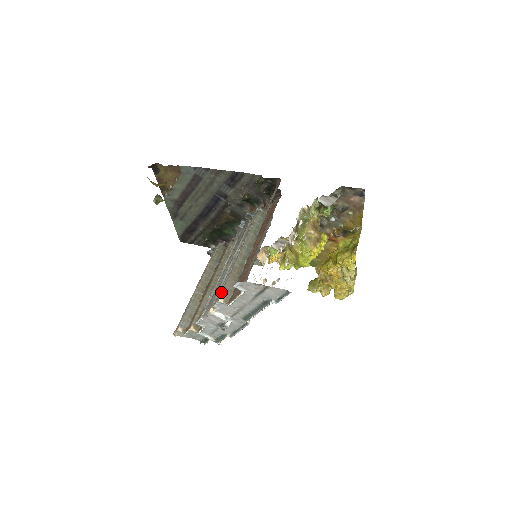
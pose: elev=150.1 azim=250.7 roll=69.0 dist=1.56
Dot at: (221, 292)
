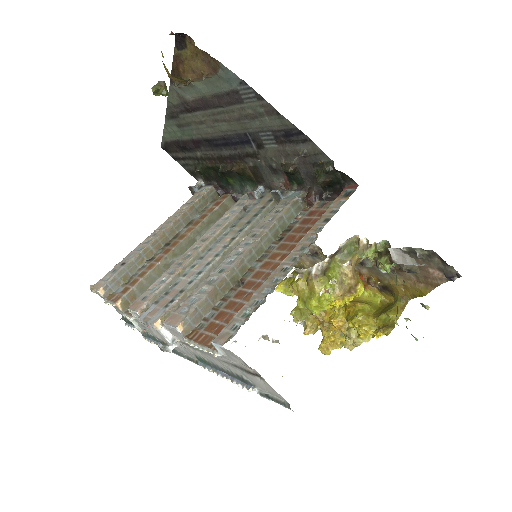
Dot at: (185, 310)
